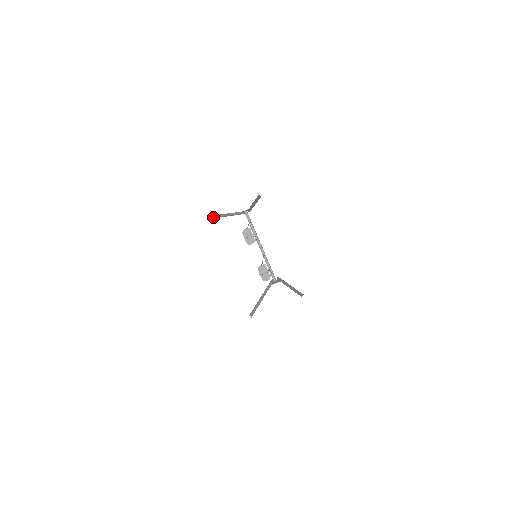
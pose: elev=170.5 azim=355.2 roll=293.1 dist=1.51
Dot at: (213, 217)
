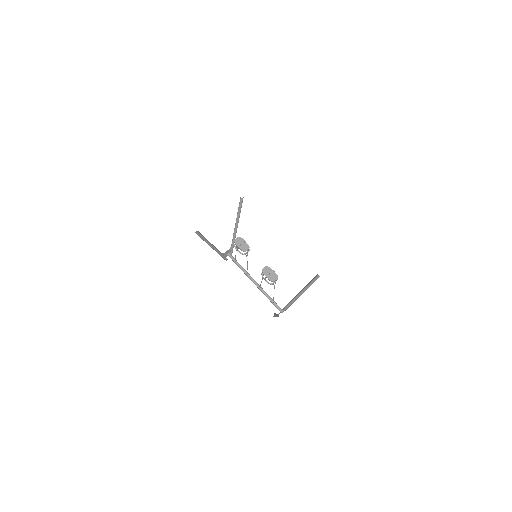
Dot at: (201, 235)
